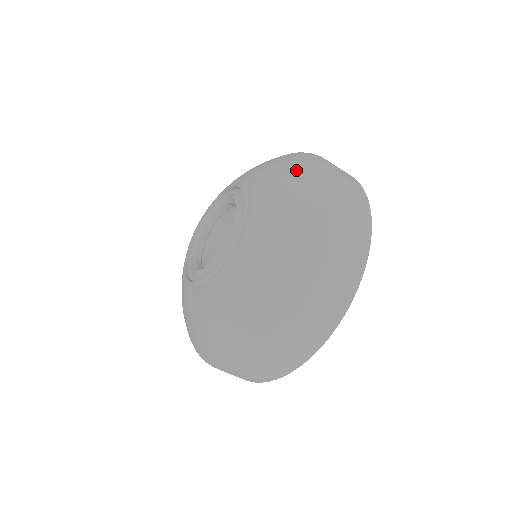
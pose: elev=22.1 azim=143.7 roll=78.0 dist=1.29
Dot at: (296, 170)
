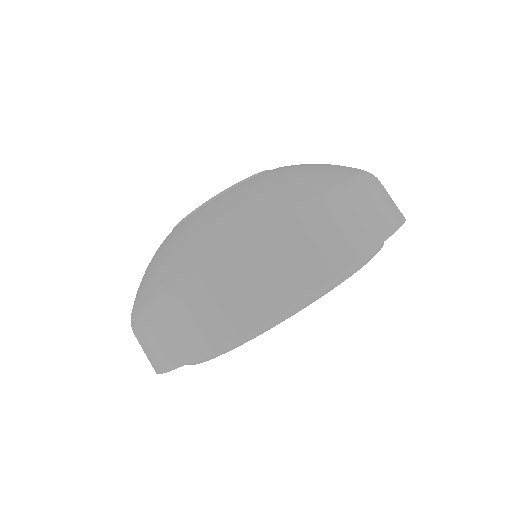
Dot at: occluded
